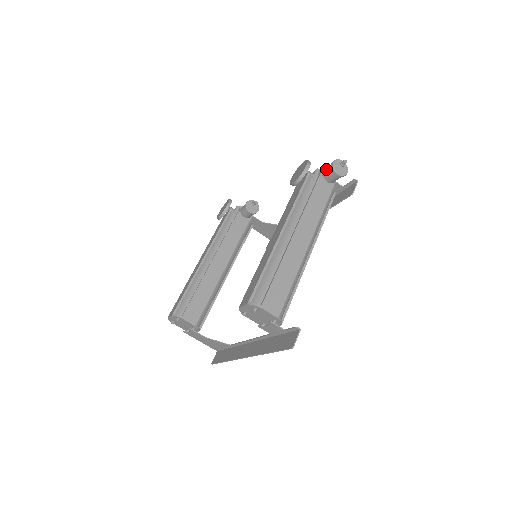
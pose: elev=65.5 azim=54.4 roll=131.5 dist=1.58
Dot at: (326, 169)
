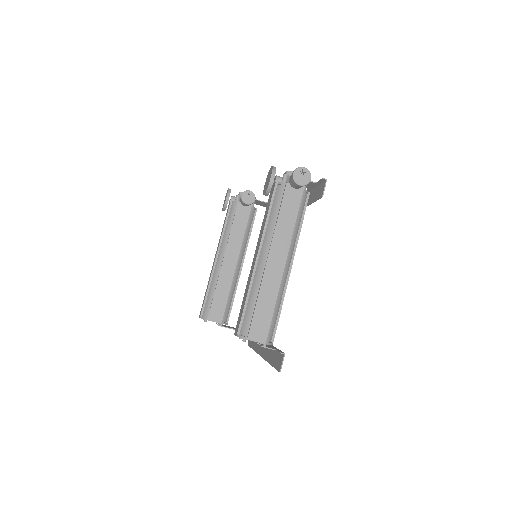
Dot at: (290, 178)
